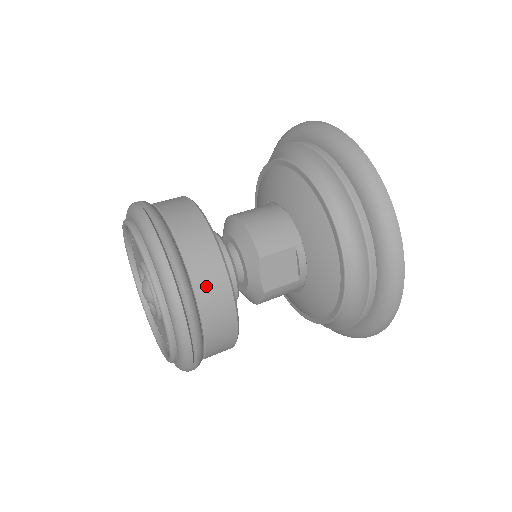
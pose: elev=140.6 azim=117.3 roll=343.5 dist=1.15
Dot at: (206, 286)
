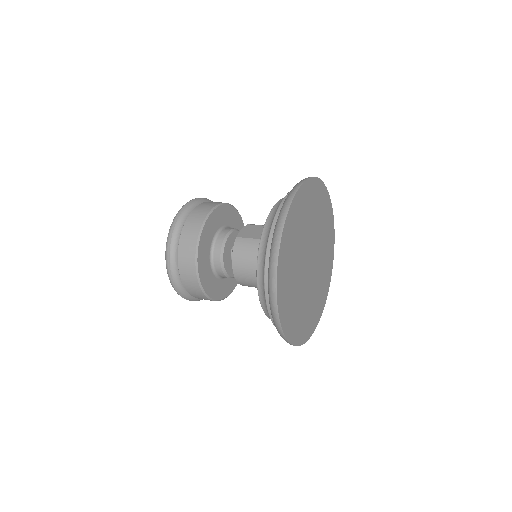
Dot at: (209, 203)
